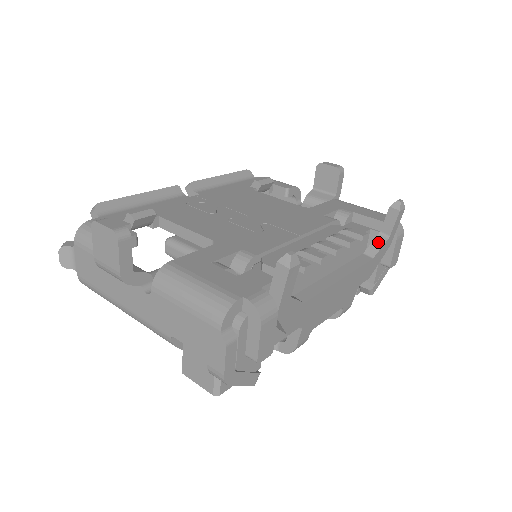
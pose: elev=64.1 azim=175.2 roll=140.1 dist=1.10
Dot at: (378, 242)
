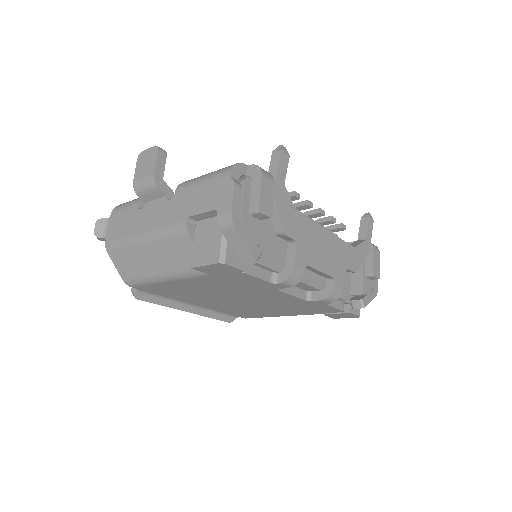
Dot at: (357, 242)
